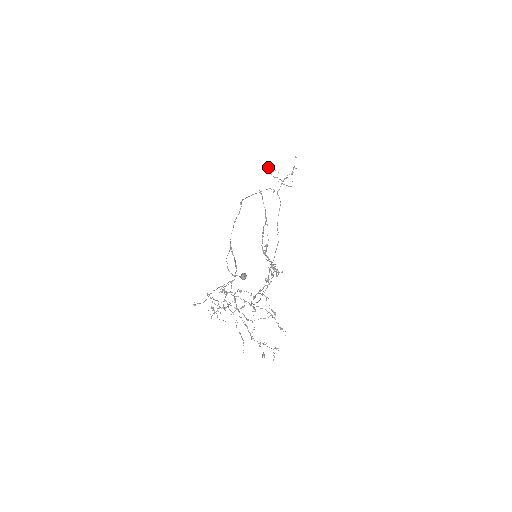
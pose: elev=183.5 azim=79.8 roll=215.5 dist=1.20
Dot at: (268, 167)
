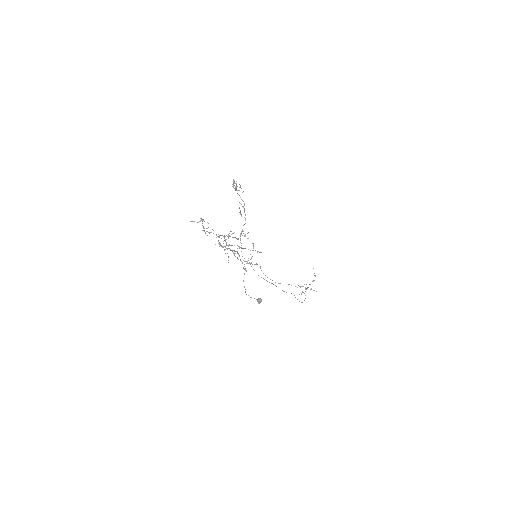
Dot at: occluded
